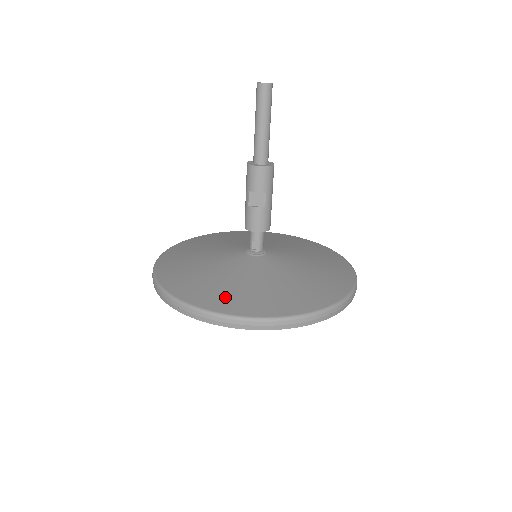
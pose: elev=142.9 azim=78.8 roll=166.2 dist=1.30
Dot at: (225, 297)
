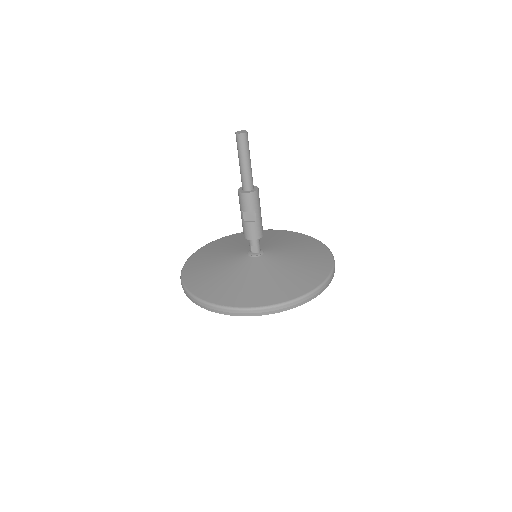
Dot at: (235, 294)
